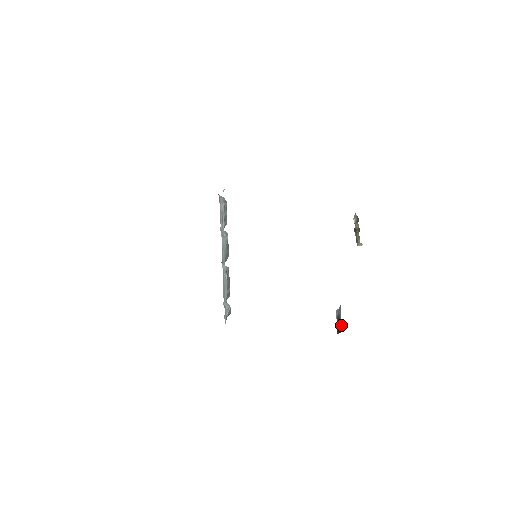
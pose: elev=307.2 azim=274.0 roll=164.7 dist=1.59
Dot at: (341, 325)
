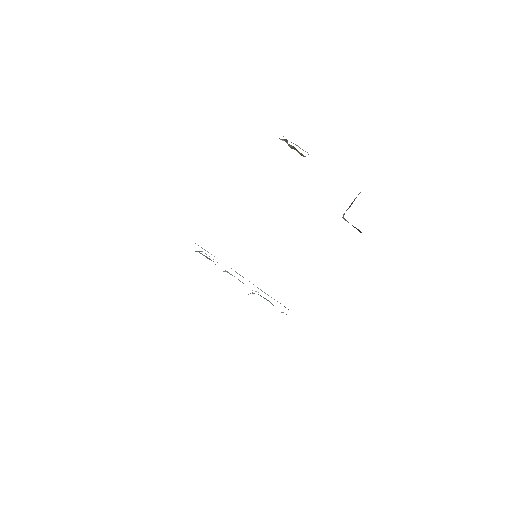
Dot at: occluded
